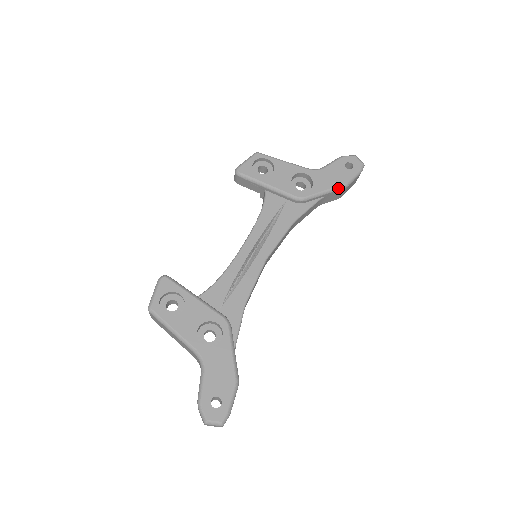
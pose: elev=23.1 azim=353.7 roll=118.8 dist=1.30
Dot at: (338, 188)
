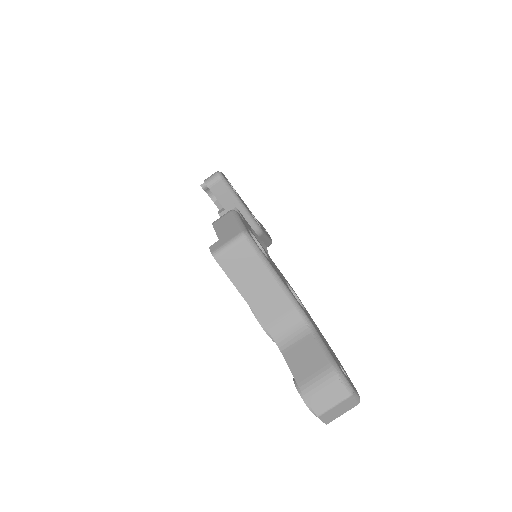
Dot at: (270, 241)
